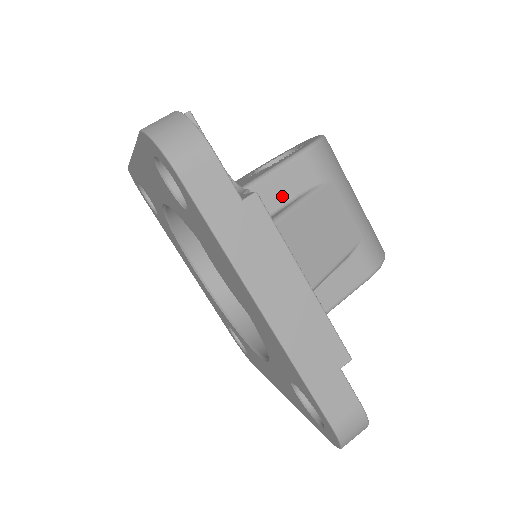
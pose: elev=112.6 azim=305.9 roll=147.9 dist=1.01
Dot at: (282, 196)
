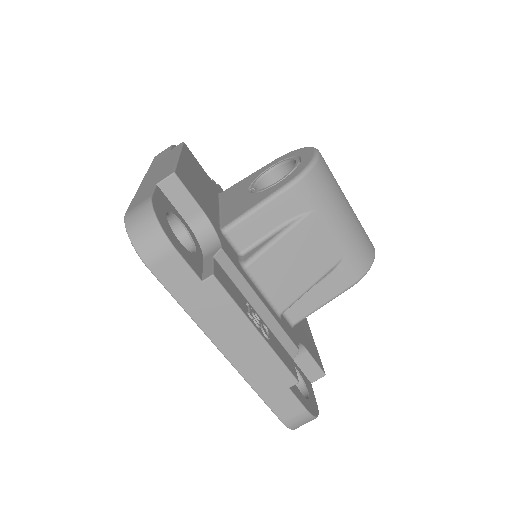
Dot at: (265, 229)
